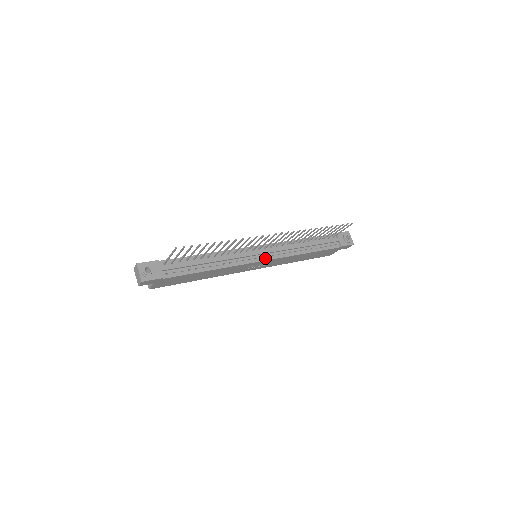
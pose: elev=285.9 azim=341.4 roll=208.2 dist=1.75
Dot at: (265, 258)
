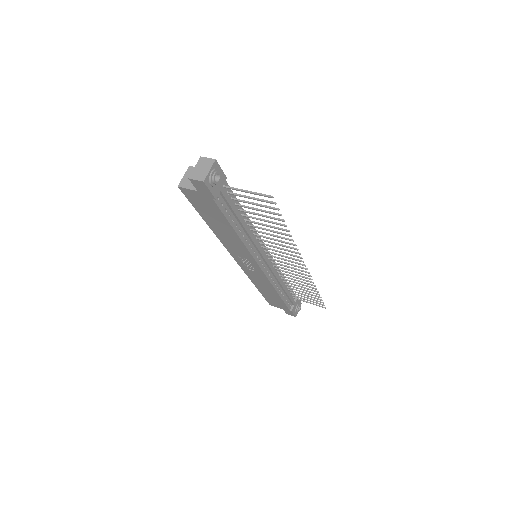
Dot at: (263, 267)
